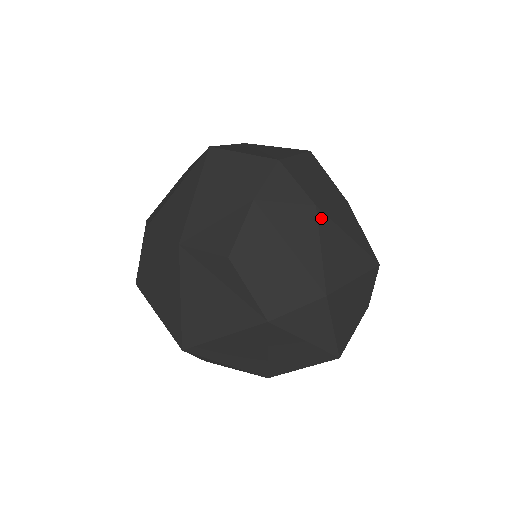
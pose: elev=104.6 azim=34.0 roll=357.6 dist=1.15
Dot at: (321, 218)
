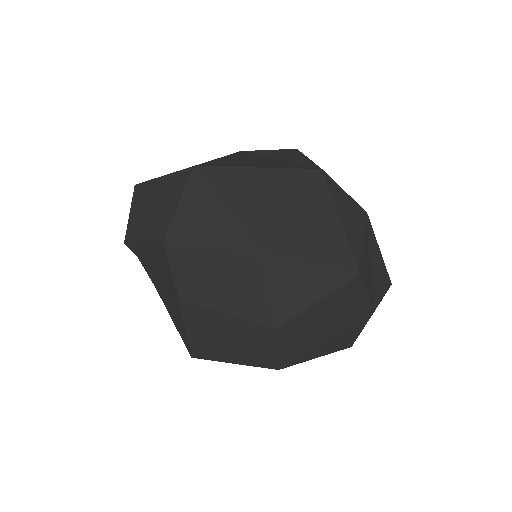
Dot at: occluded
